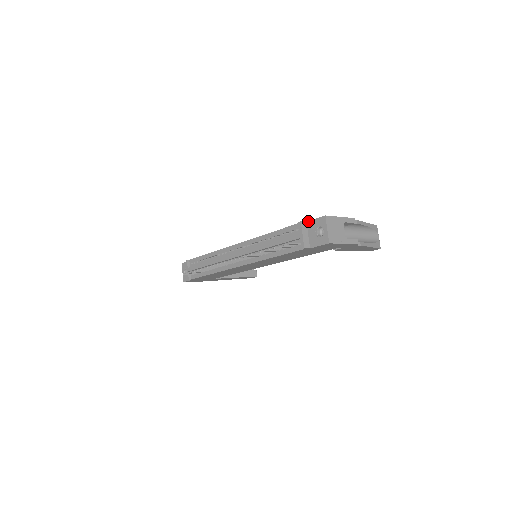
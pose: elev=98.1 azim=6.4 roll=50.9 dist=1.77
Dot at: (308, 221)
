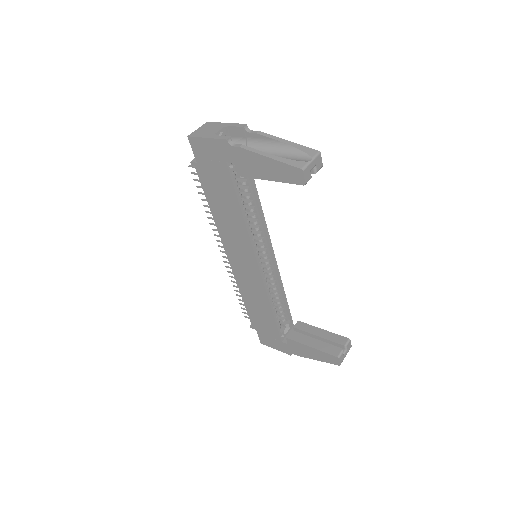
Dot at: occluded
